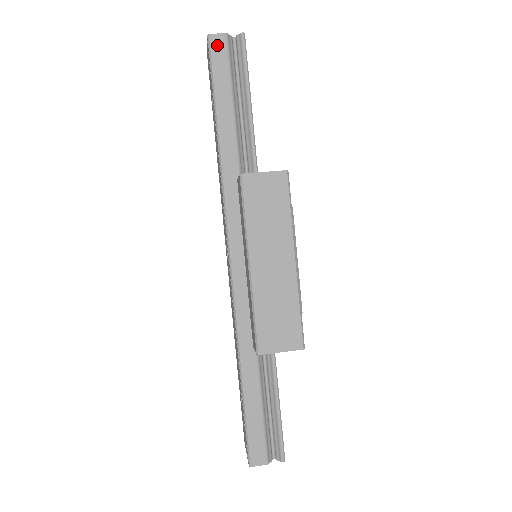
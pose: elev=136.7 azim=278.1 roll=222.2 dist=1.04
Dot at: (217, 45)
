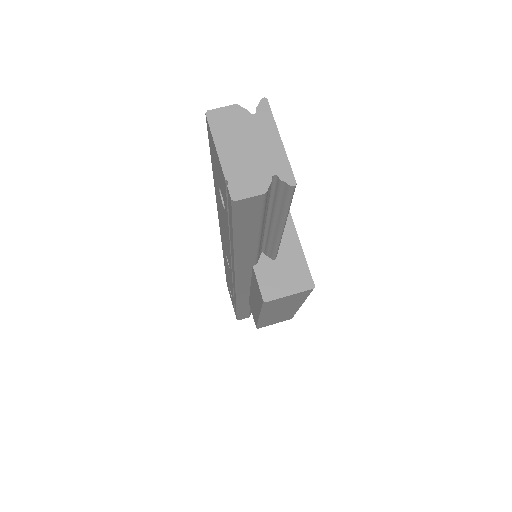
Dot at: (247, 206)
